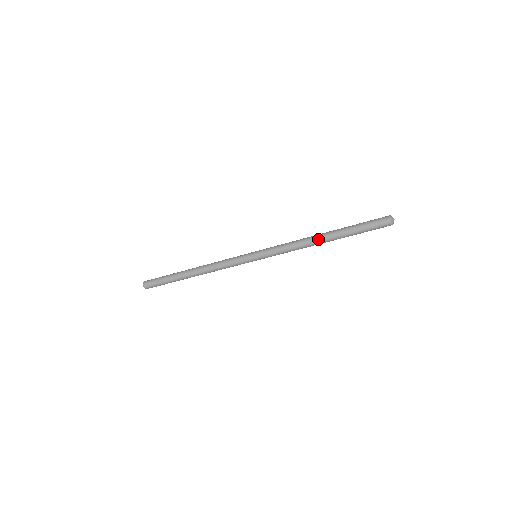
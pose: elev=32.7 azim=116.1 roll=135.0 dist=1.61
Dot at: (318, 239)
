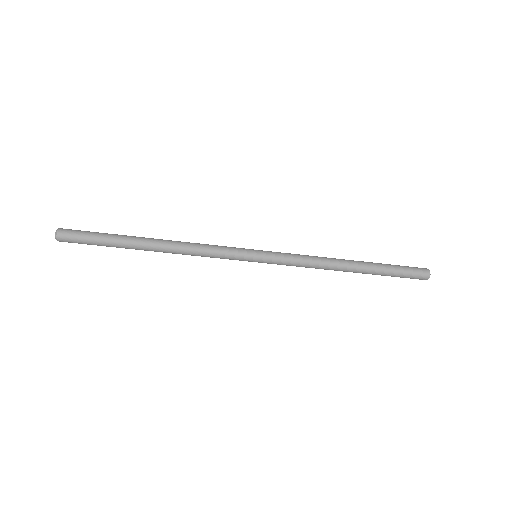
Dot at: (345, 270)
